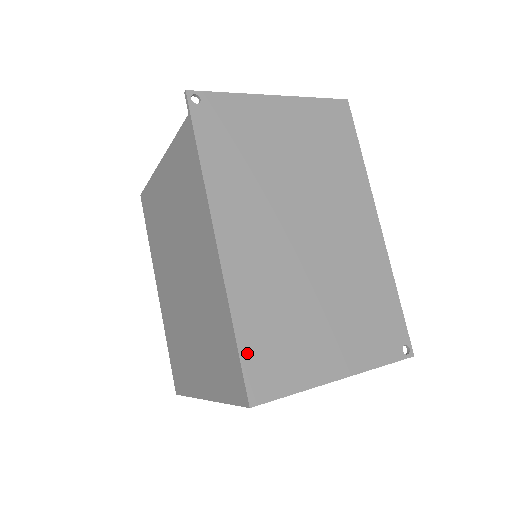
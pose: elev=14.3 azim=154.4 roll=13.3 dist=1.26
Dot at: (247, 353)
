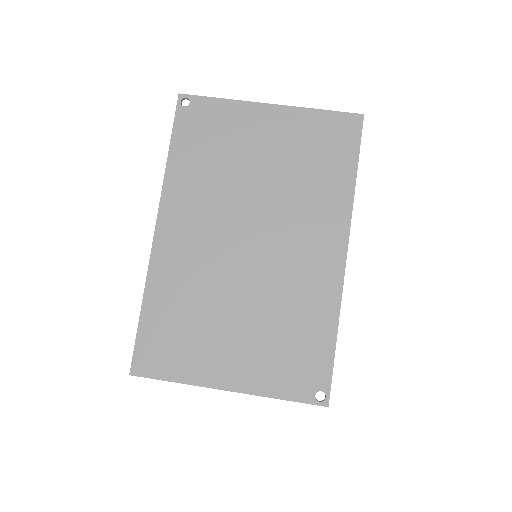
Dot at: (145, 330)
